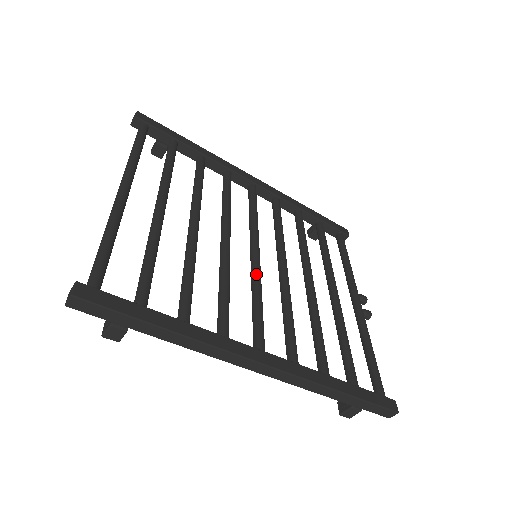
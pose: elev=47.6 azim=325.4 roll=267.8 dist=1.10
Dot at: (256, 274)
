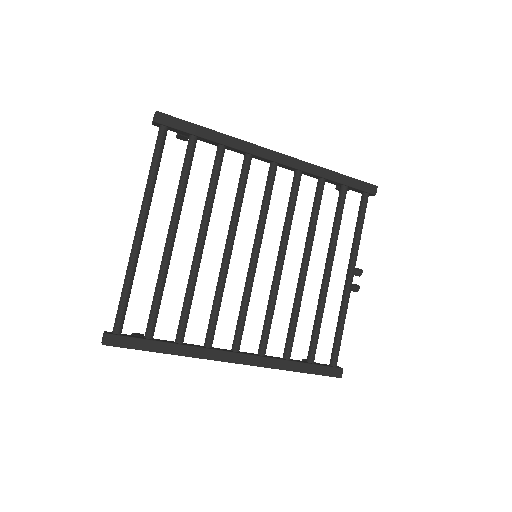
Dot at: (249, 281)
